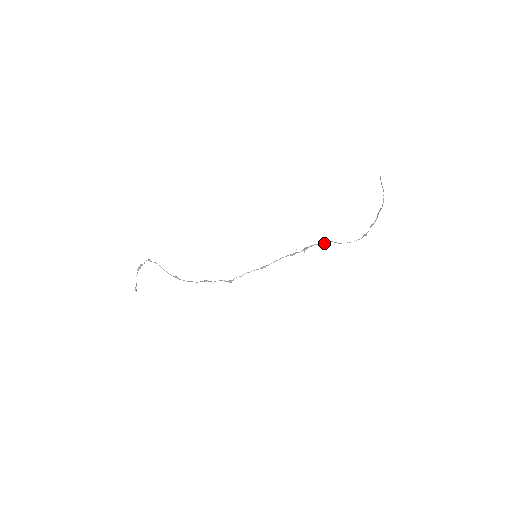
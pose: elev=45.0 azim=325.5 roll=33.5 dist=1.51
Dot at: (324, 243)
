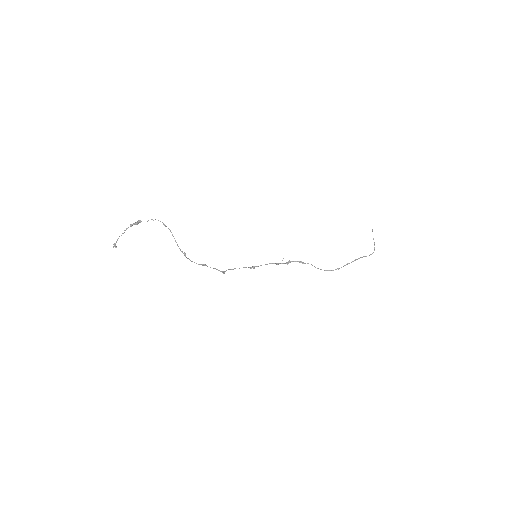
Dot at: (305, 263)
